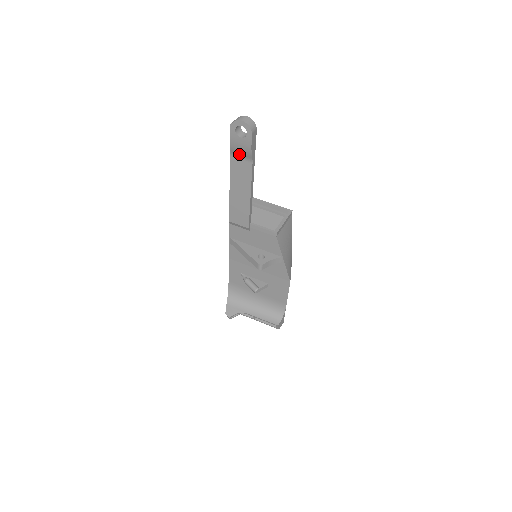
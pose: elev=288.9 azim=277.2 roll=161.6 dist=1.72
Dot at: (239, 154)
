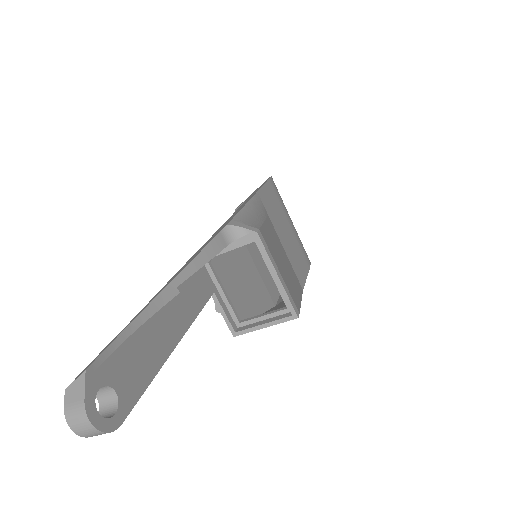
Dot at: occluded
